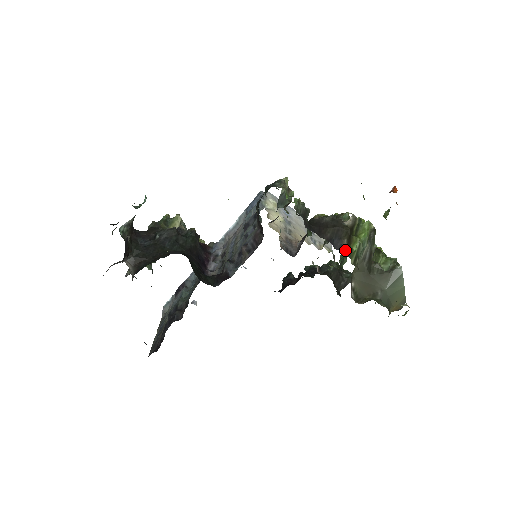
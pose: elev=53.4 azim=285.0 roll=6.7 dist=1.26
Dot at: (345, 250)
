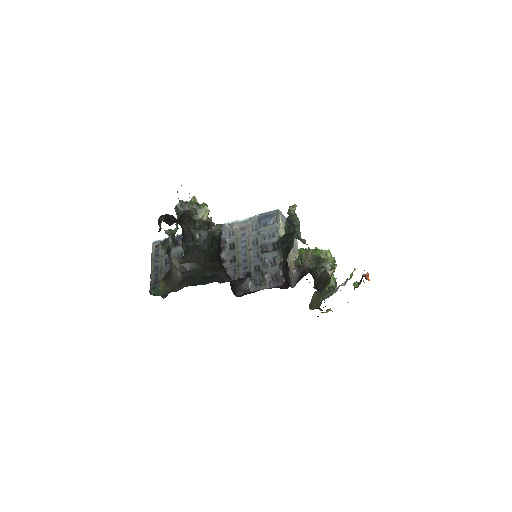
Dot at: (323, 294)
